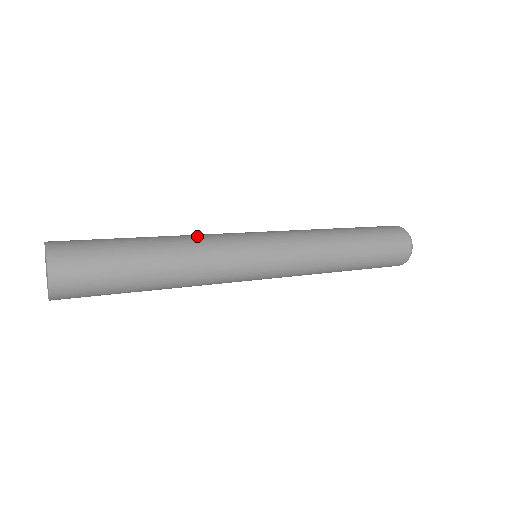
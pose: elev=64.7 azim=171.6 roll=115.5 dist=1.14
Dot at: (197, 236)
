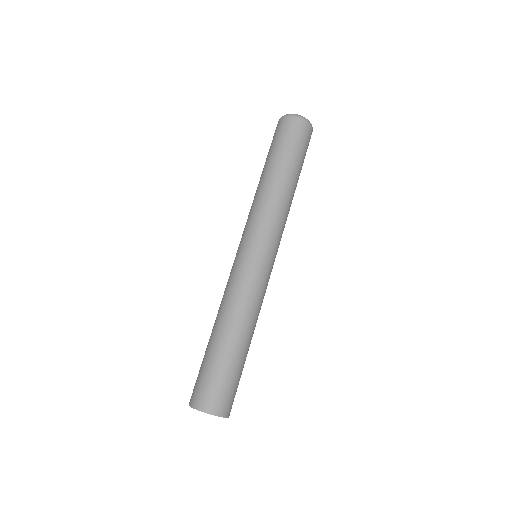
Dot at: (243, 303)
